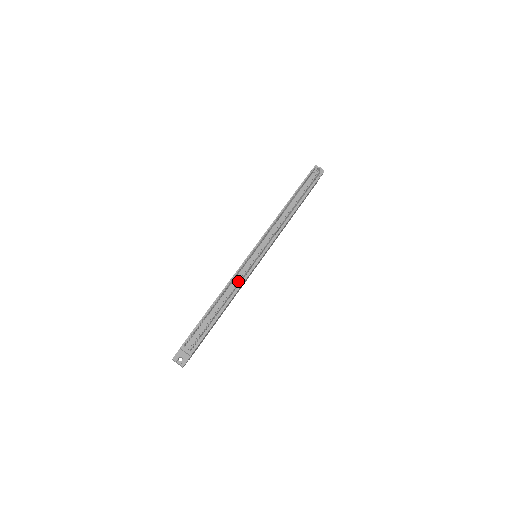
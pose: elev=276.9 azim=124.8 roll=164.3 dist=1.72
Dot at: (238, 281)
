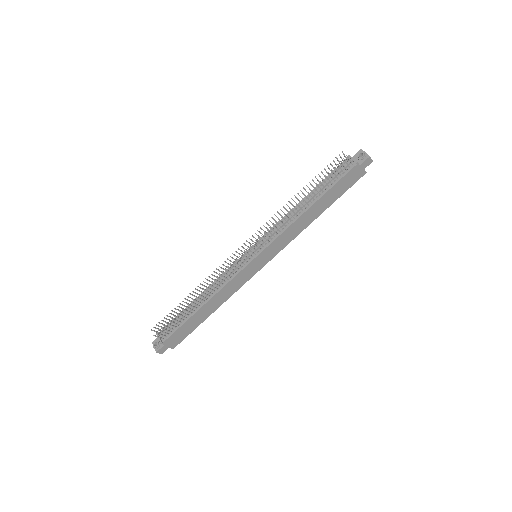
Dot at: (224, 280)
